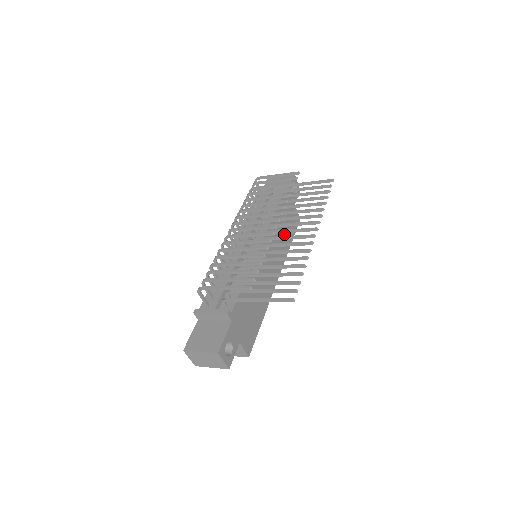
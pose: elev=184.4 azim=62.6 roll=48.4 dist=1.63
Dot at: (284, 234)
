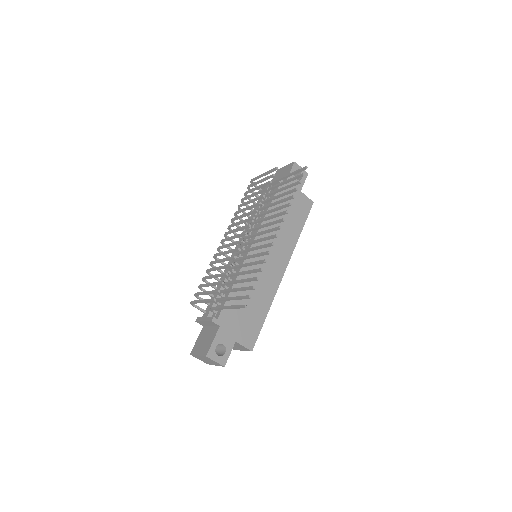
Dot at: (287, 226)
